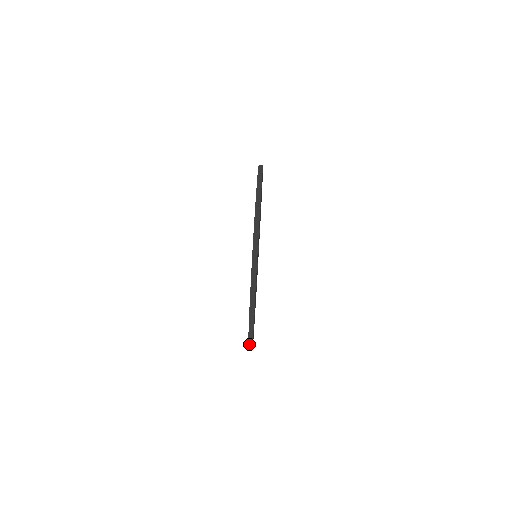
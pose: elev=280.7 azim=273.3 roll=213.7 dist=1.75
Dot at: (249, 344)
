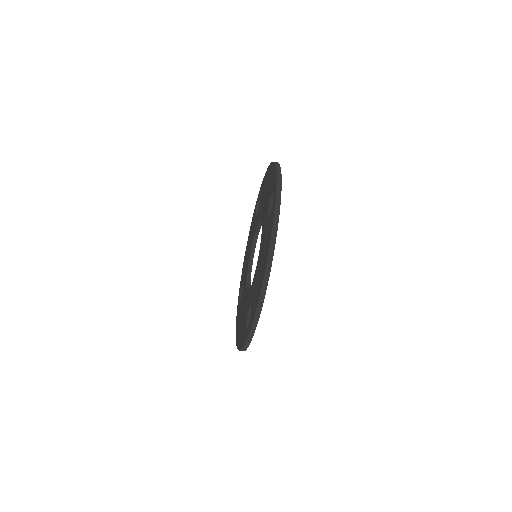
Dot at: (242, 349)
